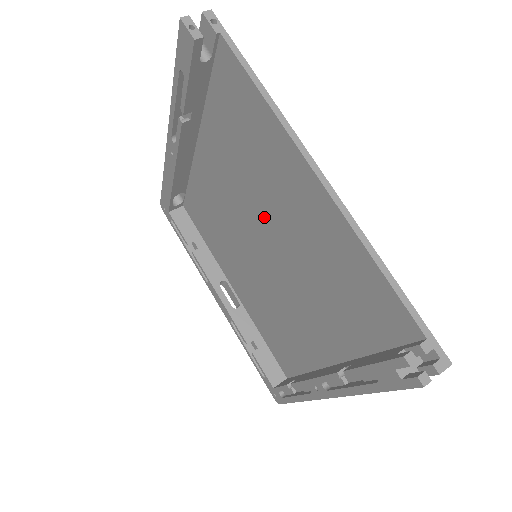
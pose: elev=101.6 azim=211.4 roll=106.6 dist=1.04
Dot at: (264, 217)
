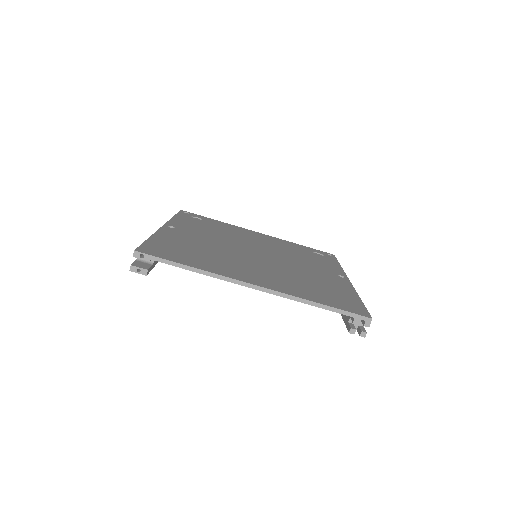
Dot at: occluded
